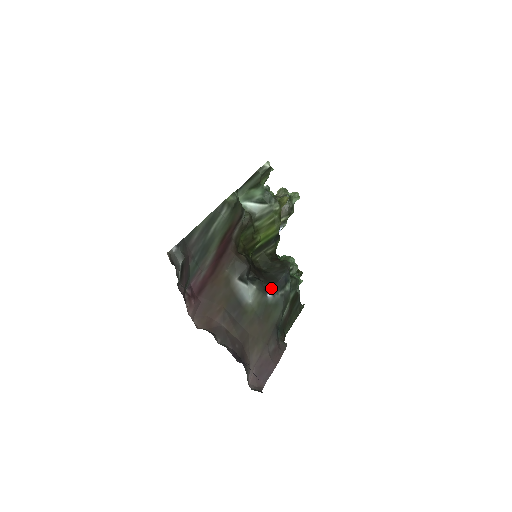
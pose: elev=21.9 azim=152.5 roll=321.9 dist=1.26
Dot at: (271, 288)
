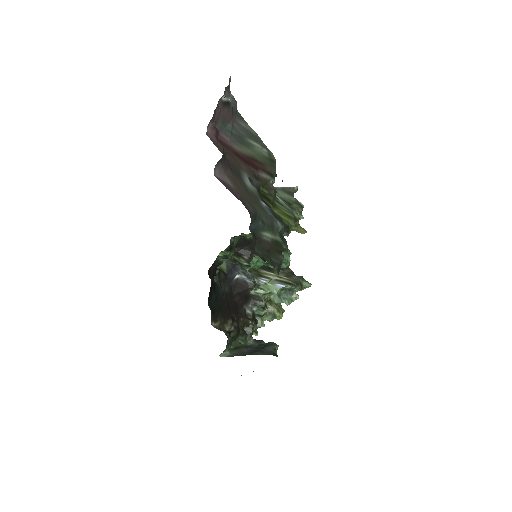
Dot at: (267, 205)
